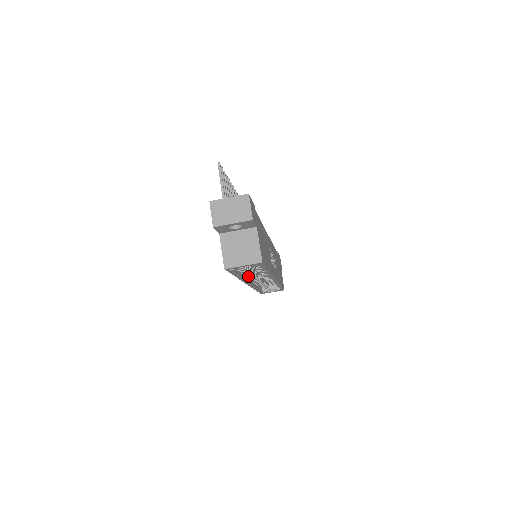
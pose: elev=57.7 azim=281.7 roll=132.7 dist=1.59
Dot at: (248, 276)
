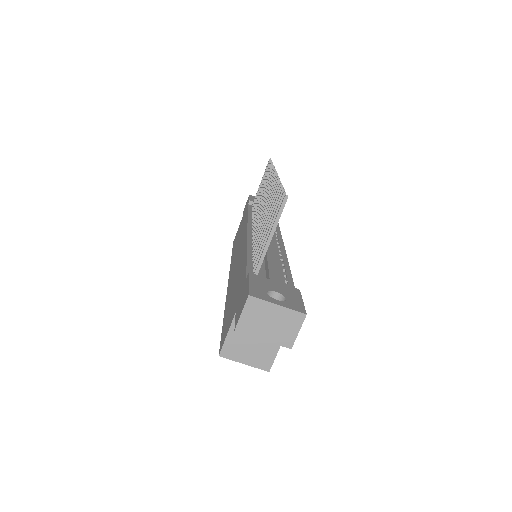
Dot at: occluded
